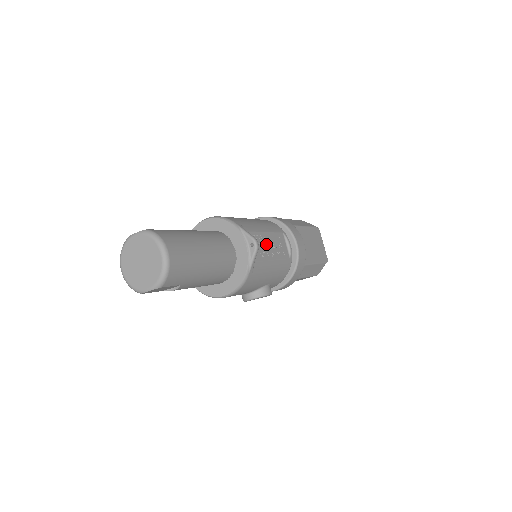
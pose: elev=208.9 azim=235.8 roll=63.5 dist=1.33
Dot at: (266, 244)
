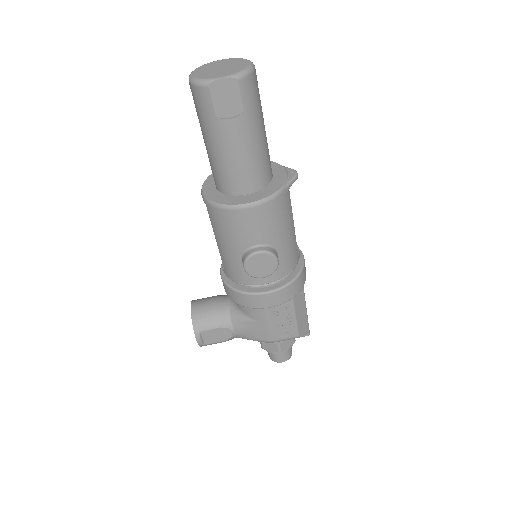
Dot at: occluded
